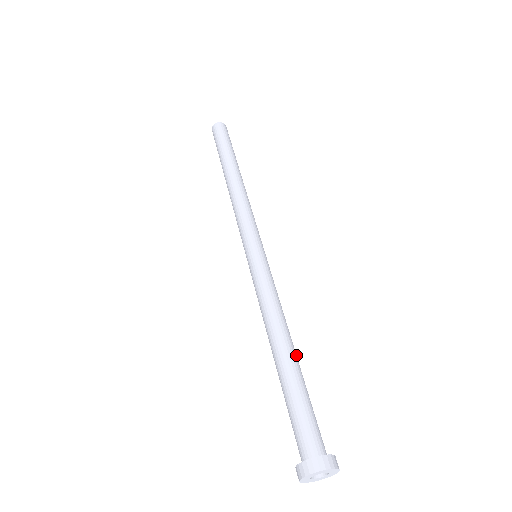
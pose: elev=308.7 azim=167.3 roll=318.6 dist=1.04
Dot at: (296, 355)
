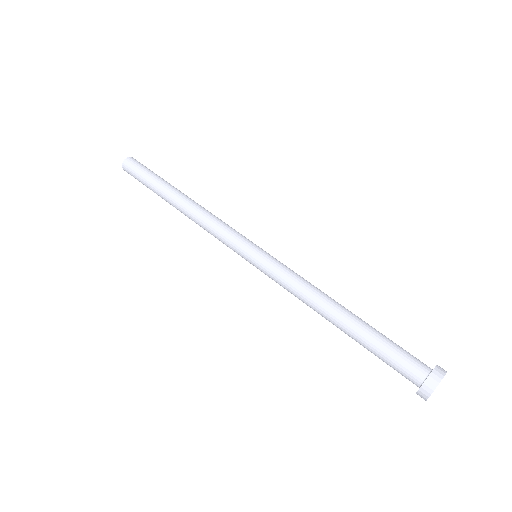
Dot at: (349, 315)
